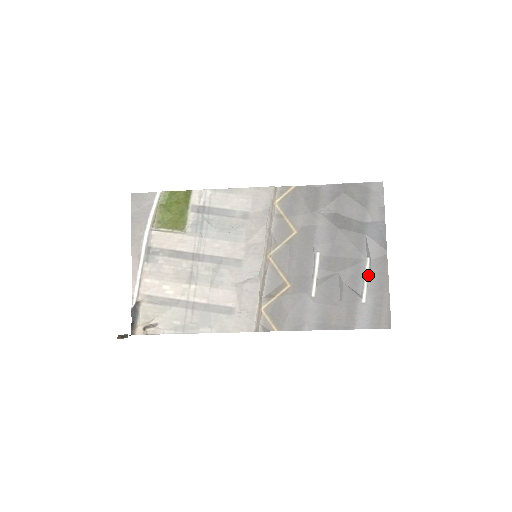
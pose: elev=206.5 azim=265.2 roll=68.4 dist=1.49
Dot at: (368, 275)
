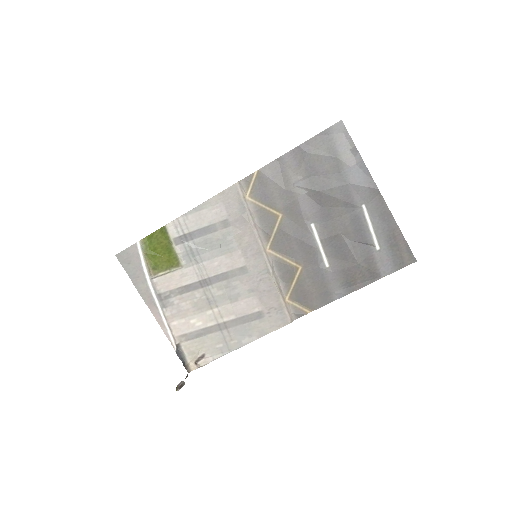
Dot at: (371, 222)
